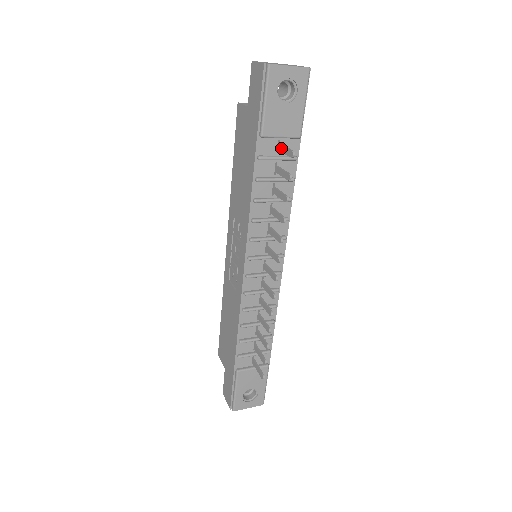
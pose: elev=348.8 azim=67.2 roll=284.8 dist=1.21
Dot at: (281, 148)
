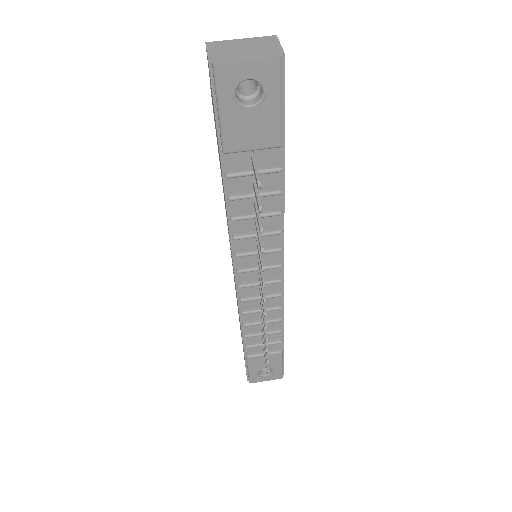
Dot at: (252, 165)
